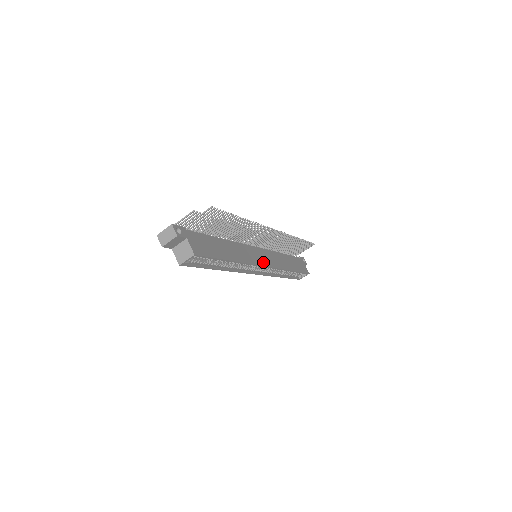
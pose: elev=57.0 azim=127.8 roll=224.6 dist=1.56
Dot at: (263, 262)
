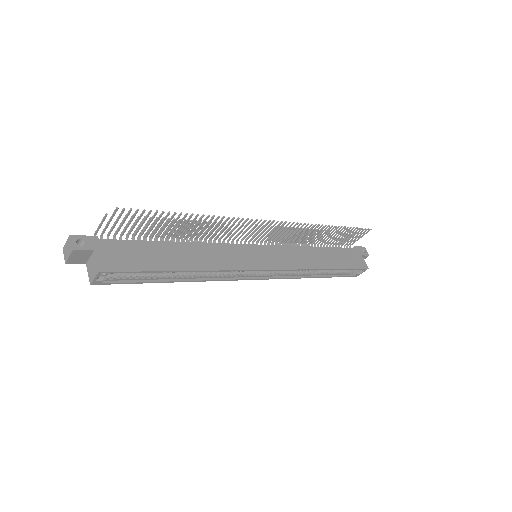
Dot at: (260, 264)
